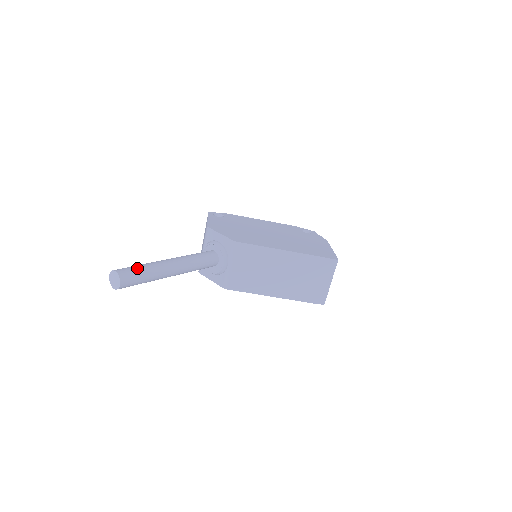
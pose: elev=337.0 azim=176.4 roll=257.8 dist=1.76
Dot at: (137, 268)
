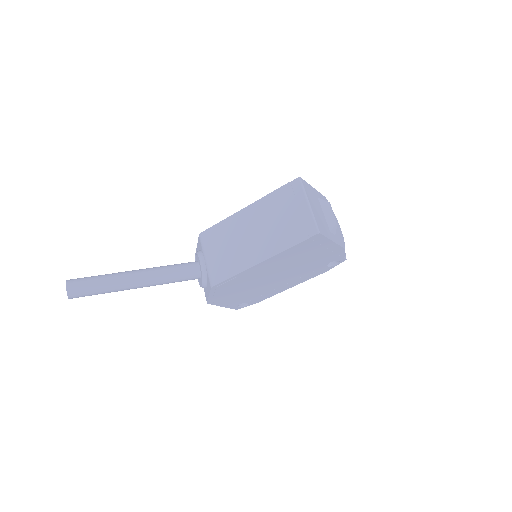
Dot at: (91, 277)
